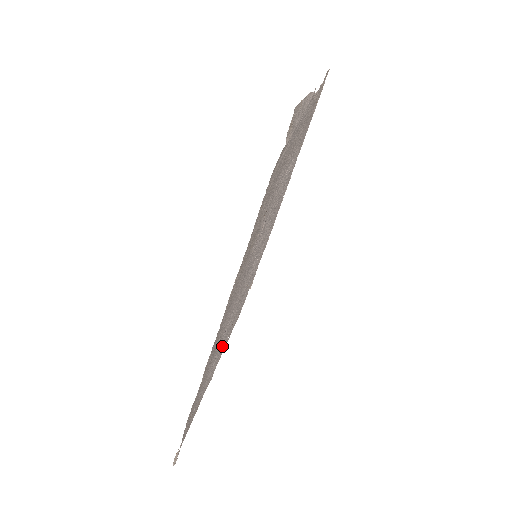
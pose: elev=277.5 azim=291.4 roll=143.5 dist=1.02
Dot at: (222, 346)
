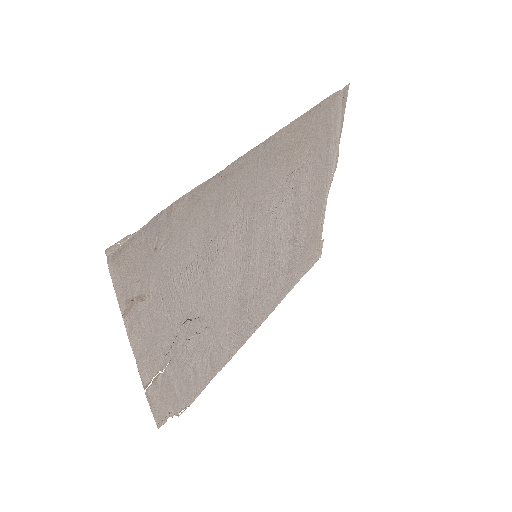
Dot at: (182, 312)
